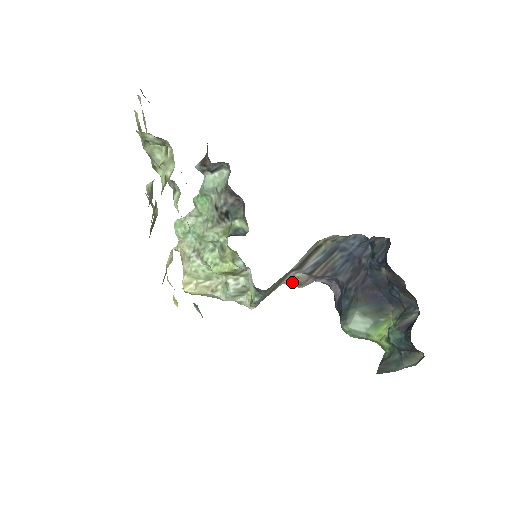
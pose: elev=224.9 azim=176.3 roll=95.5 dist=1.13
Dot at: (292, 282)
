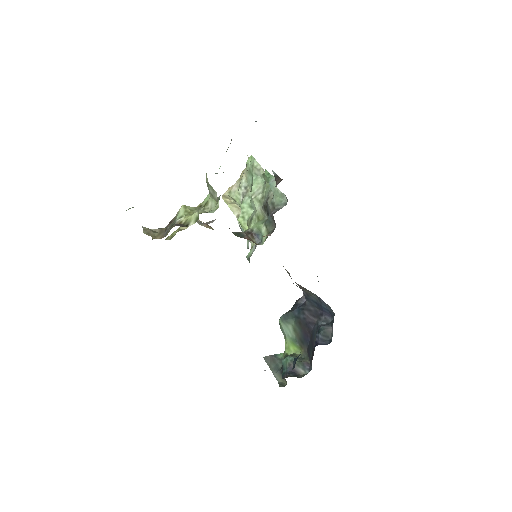
Dot at: occluded
